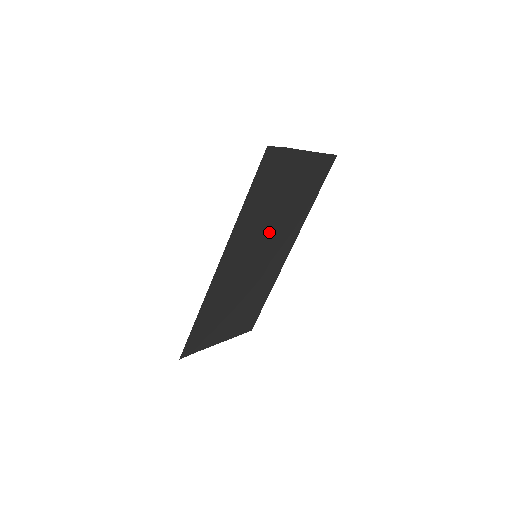
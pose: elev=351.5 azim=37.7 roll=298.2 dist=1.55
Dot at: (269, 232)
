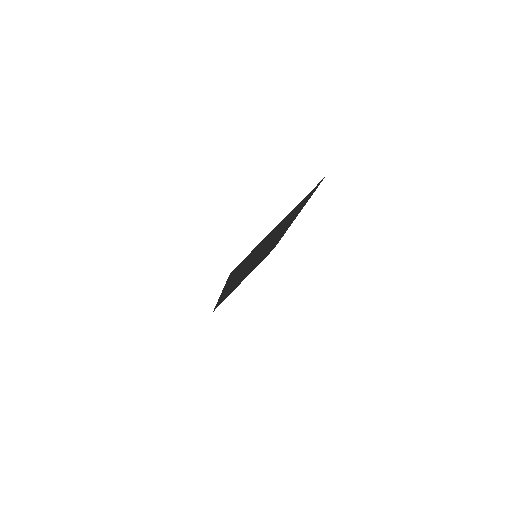
Dot at: (262, 250)
